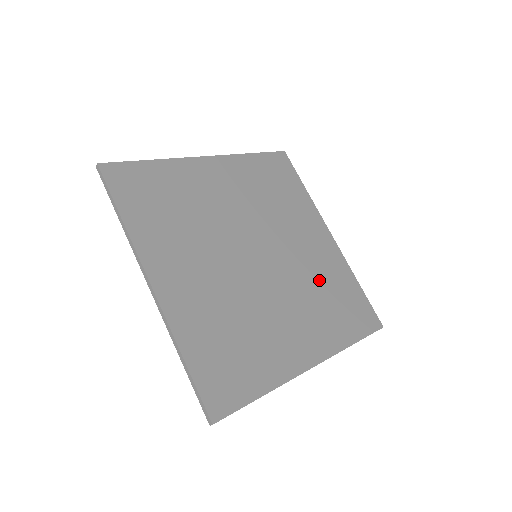
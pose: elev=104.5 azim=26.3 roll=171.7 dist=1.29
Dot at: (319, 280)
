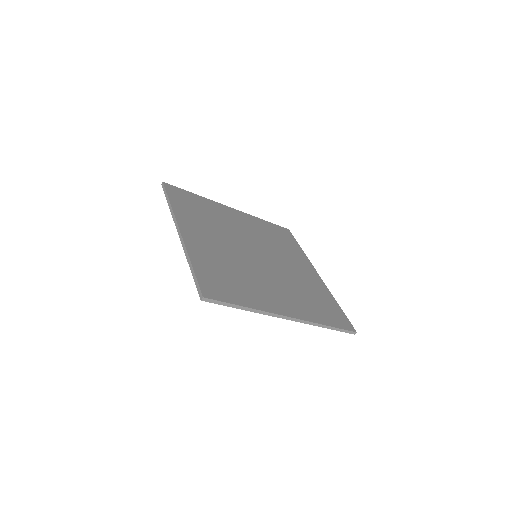
Dot at: (303, 286)
